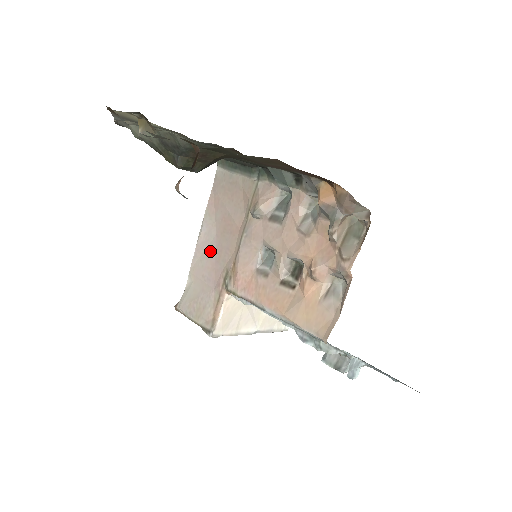
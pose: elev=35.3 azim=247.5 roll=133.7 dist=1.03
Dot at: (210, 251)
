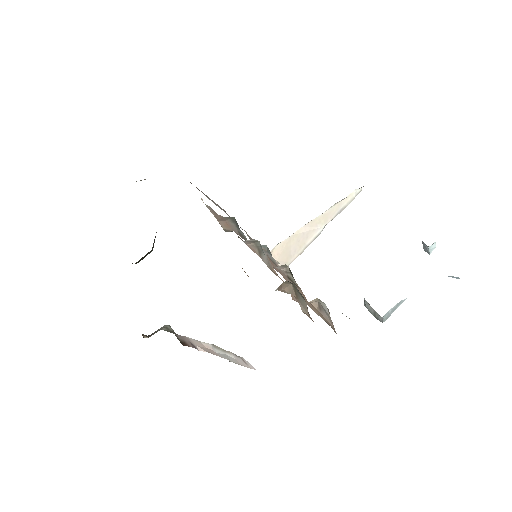
Dot at: occluded
